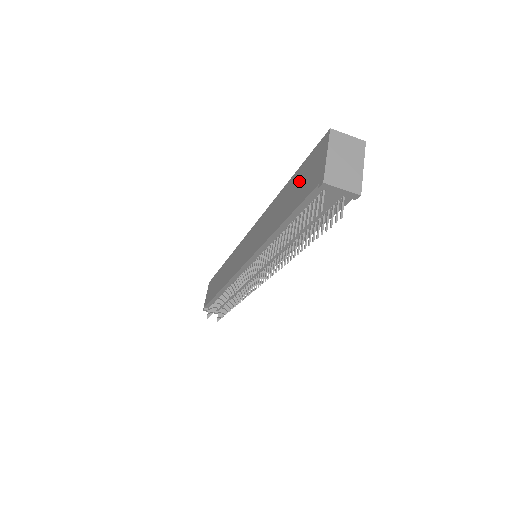
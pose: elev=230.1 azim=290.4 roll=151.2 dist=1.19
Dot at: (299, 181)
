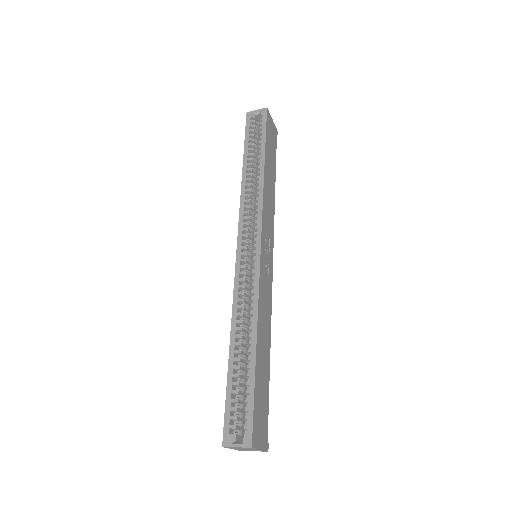
Dot at: occluded
